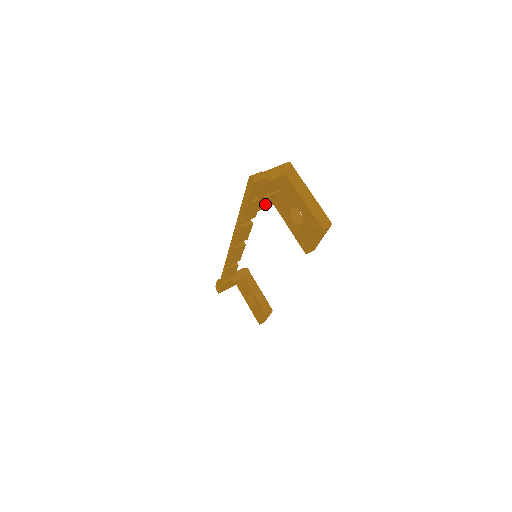
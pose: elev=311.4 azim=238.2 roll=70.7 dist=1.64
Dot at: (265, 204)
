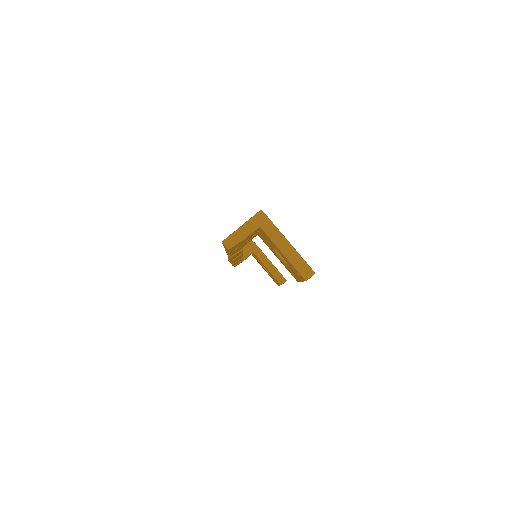
Dot at: (248, 241)
